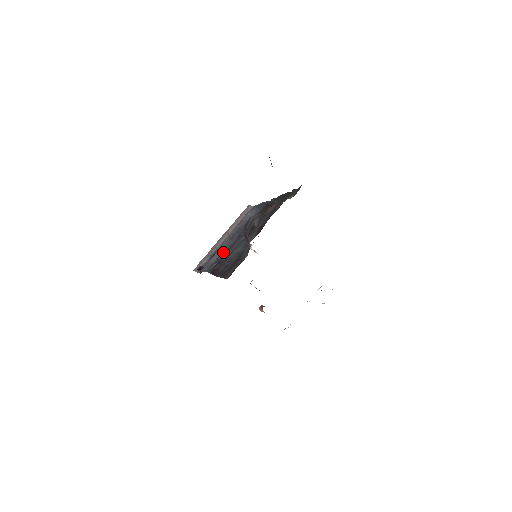
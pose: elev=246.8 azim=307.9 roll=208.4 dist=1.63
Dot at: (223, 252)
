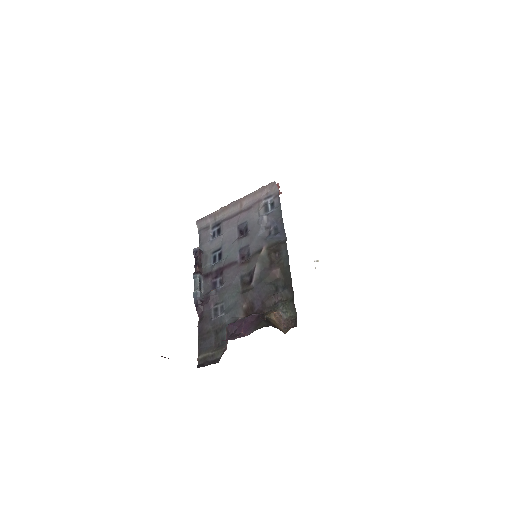
Dot at: (222, 253)
